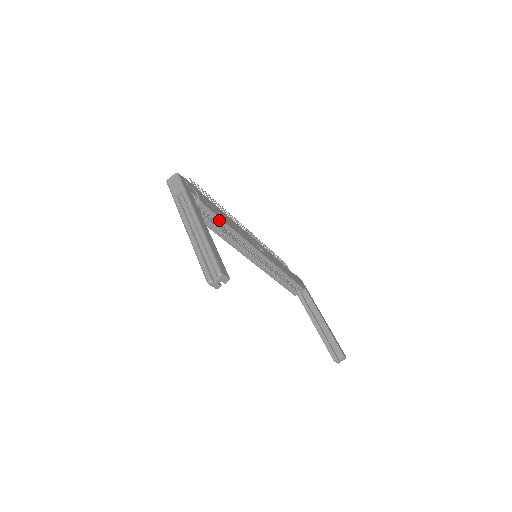
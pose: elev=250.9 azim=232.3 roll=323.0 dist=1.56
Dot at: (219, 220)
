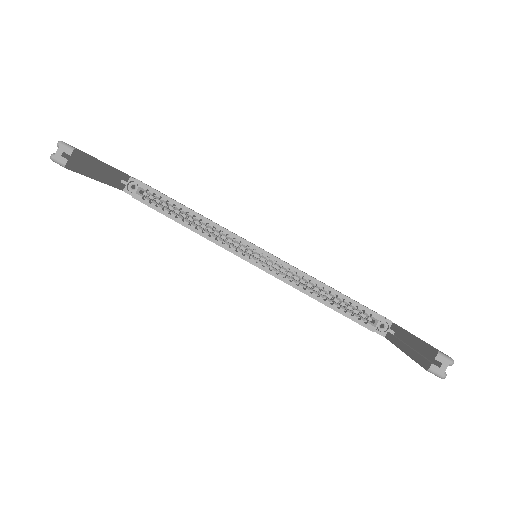
Dot at: (173, 202)
